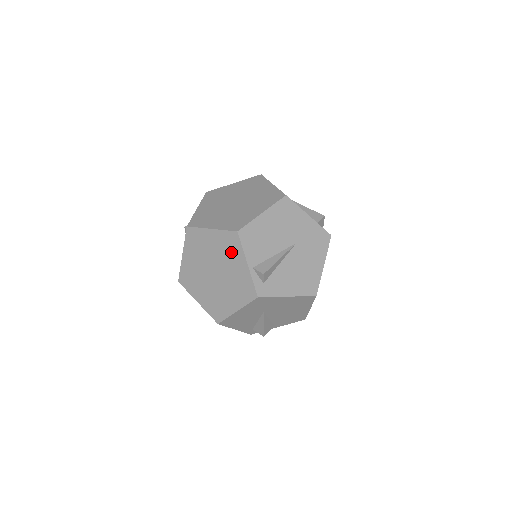
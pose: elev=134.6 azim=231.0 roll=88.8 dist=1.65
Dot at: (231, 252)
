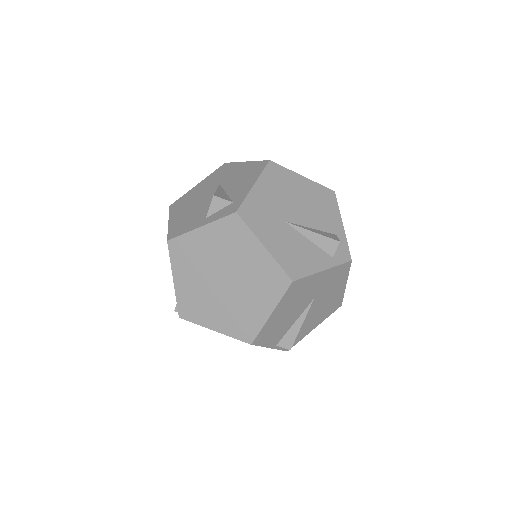
Dot at: occluded
